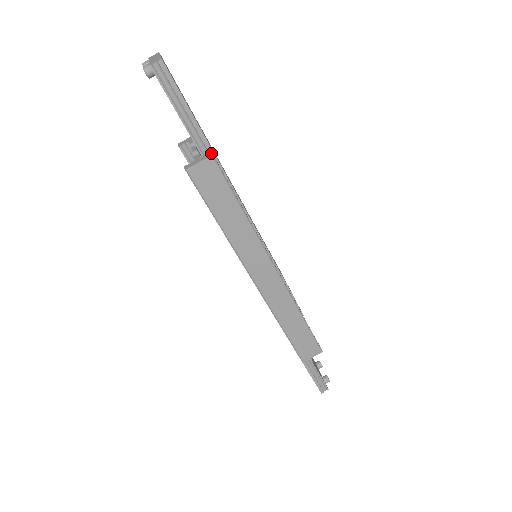
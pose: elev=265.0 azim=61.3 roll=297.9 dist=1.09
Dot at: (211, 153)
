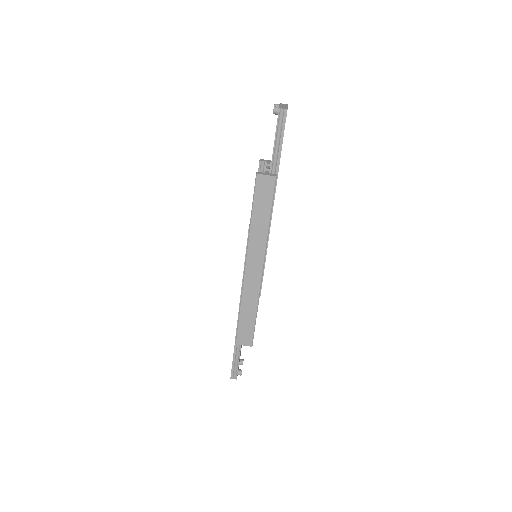
Dot at: (276, 175)
